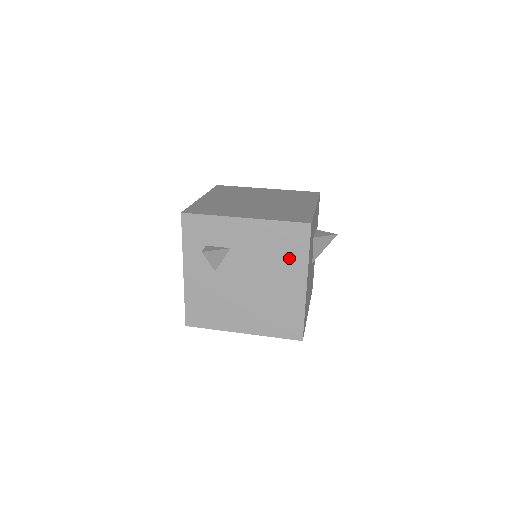
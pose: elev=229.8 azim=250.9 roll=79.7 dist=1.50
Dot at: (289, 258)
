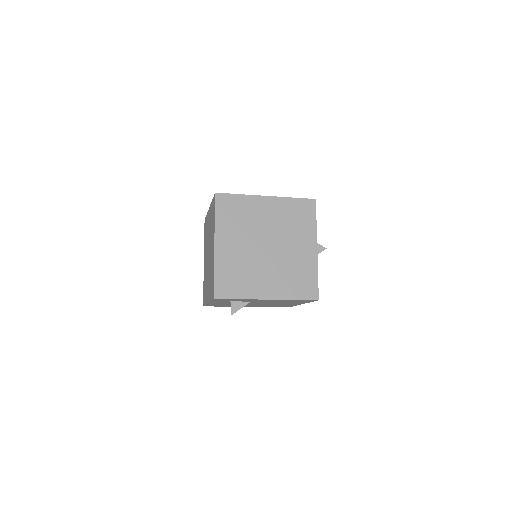
Dot at: (295, 302)
